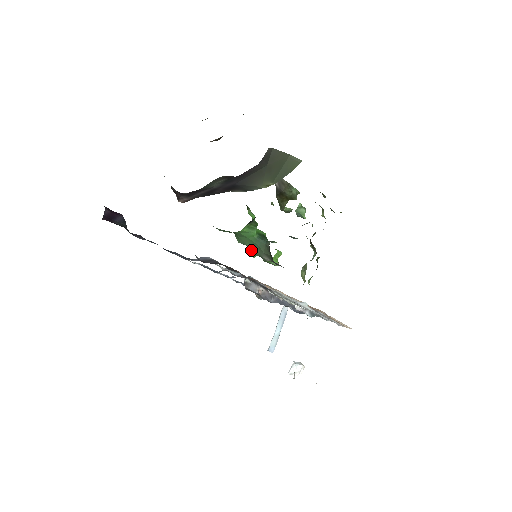
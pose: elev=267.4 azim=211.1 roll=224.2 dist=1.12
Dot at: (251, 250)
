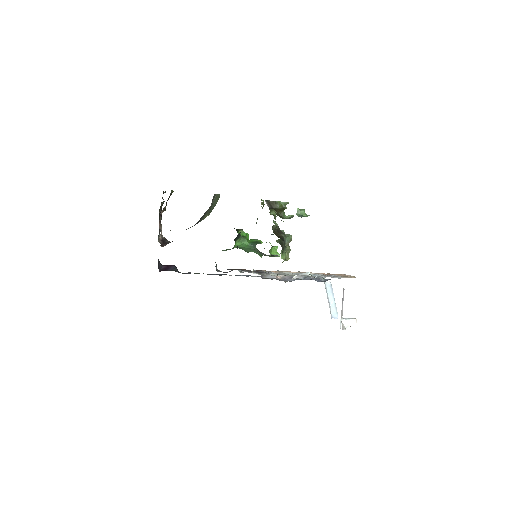
Dot at: occluded
